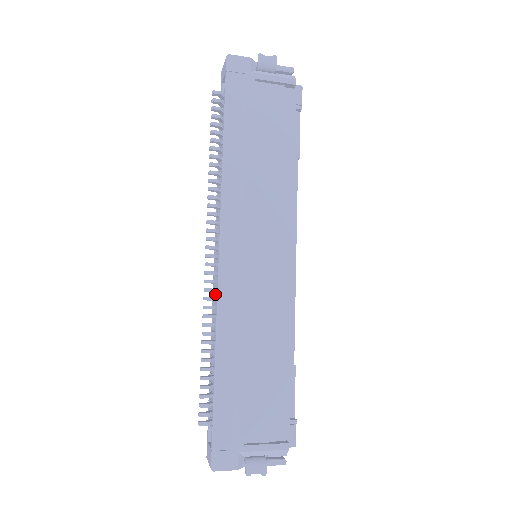
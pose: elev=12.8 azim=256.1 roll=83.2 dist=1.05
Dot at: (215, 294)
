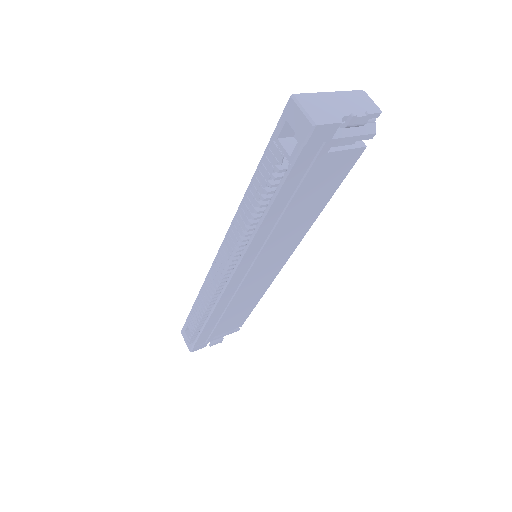
Dot at: occluded
